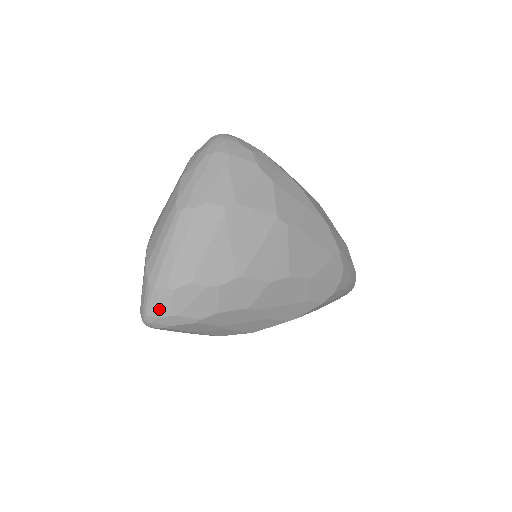
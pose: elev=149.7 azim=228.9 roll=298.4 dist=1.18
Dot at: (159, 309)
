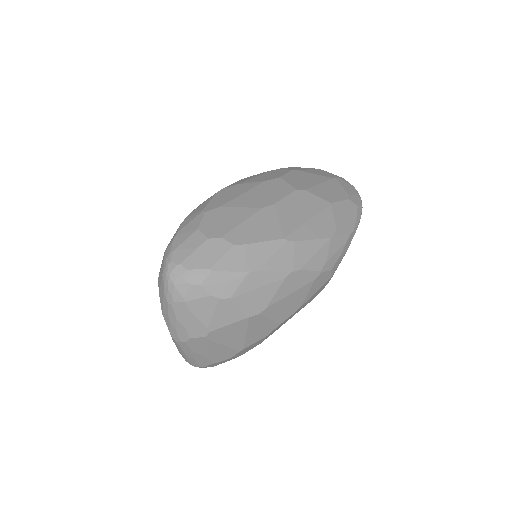
Dot at: (203, 367)
